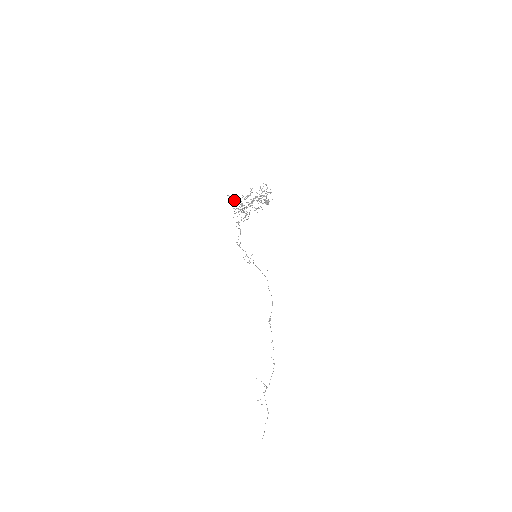
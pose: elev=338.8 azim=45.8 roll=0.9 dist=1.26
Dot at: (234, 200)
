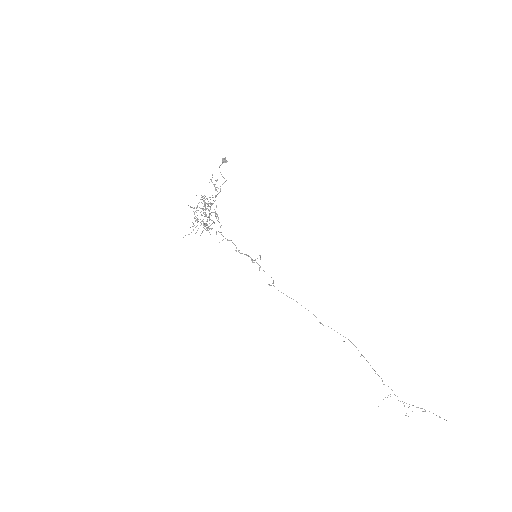
Dot at: occluded
